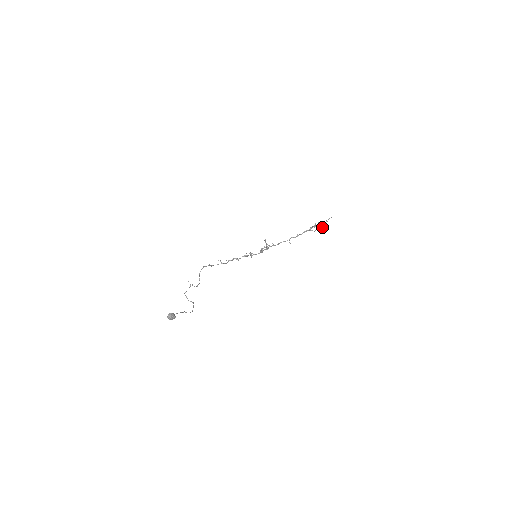
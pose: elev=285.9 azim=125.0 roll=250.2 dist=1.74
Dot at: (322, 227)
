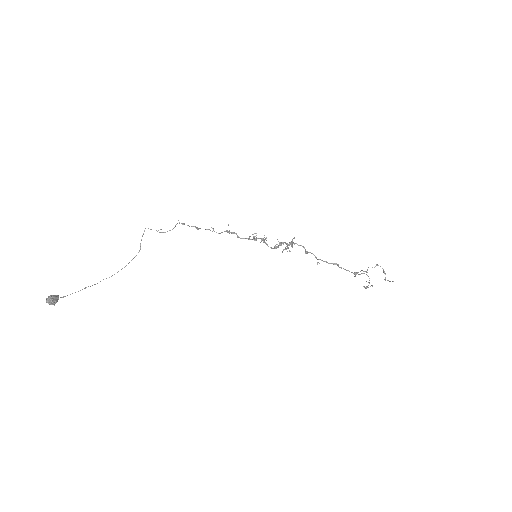
Dot at: occluded
